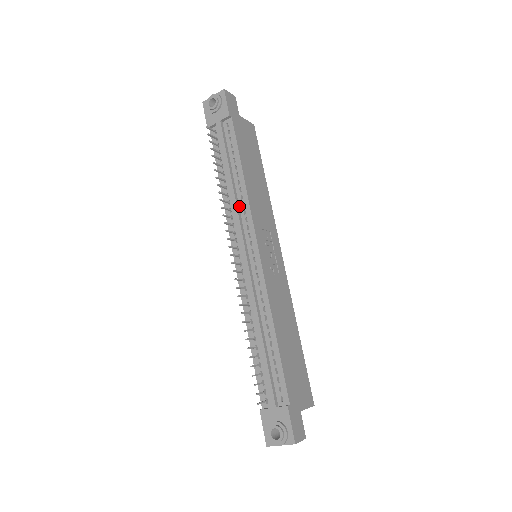
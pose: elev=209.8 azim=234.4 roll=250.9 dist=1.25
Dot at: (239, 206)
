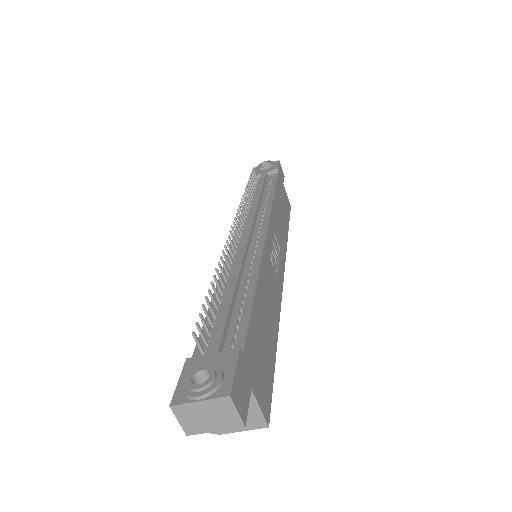
Dot at: (259, 210)
